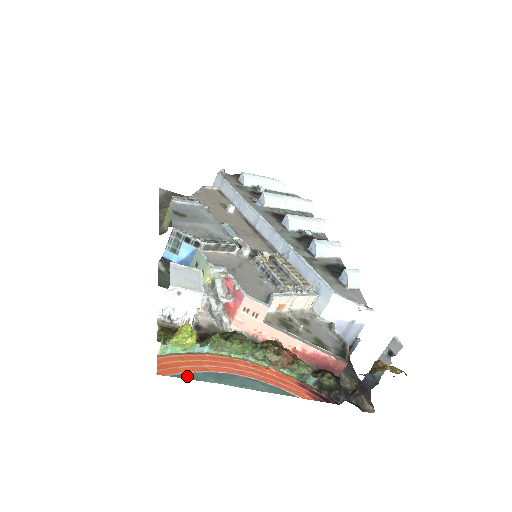
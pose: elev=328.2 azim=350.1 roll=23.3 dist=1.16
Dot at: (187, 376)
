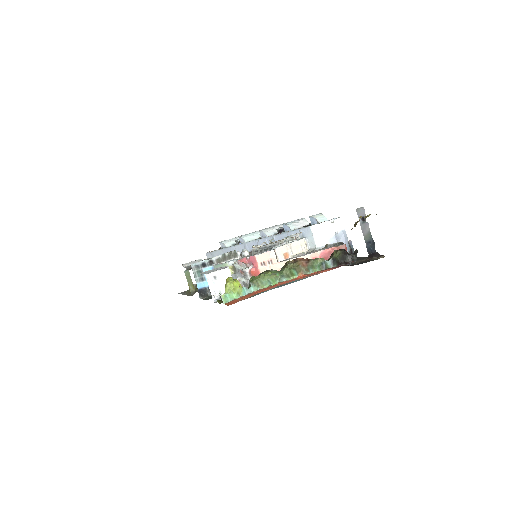
Dot at: occluded
